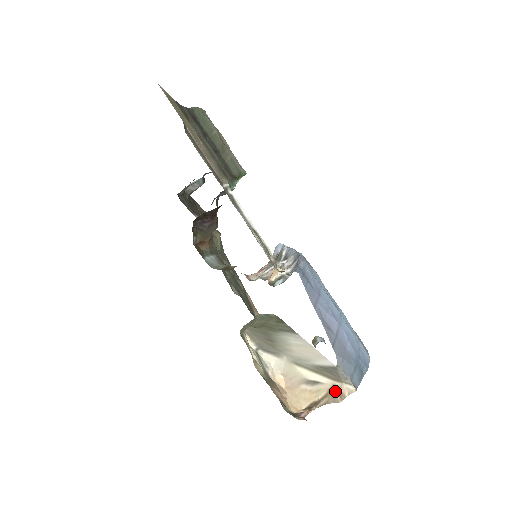
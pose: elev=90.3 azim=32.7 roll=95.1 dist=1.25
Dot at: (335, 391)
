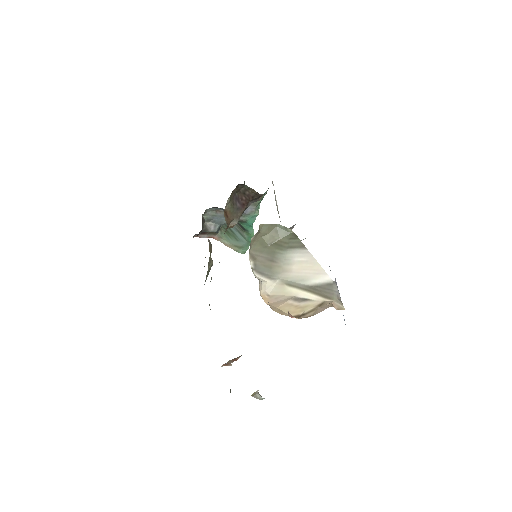
Dot at: (325, 303)
